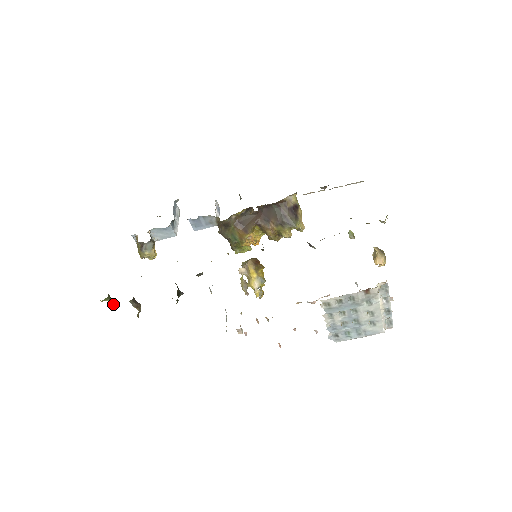
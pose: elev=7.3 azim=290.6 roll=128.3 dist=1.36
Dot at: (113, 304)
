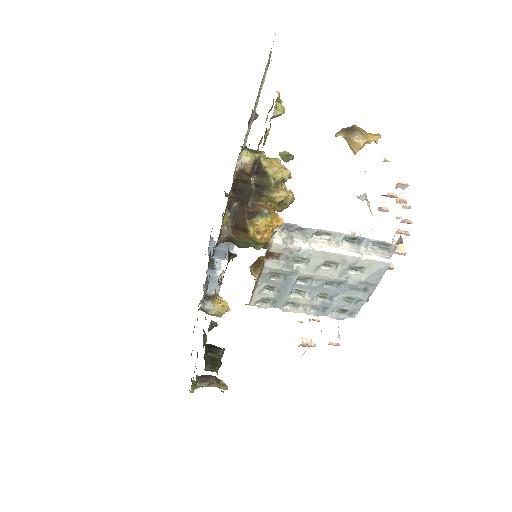
Dot at: occluded
